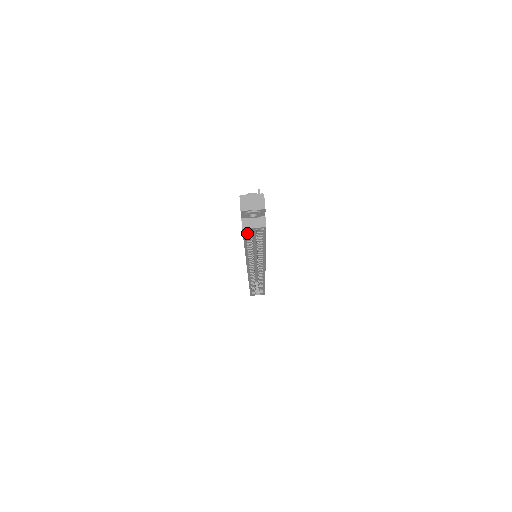
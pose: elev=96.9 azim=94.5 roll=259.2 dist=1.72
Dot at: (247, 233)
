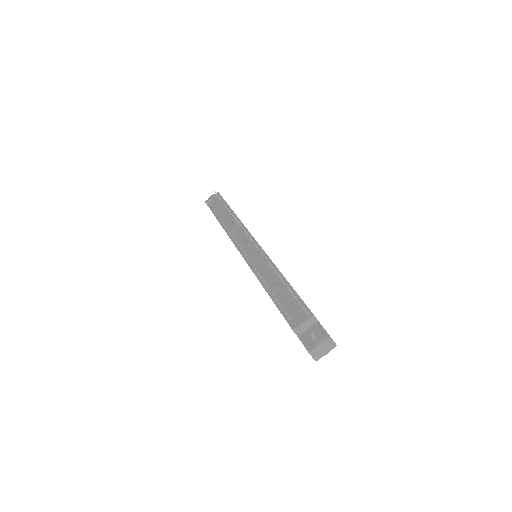
Dot at: occluded
